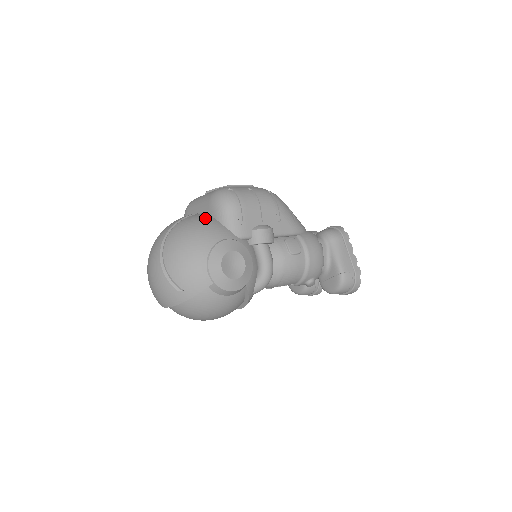
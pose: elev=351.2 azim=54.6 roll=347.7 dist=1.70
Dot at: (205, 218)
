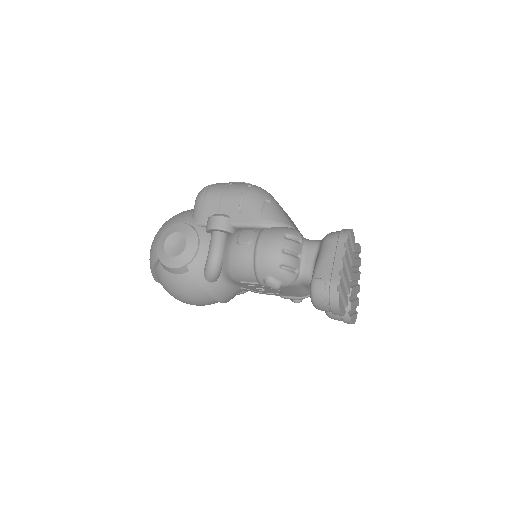
Dot at: occluded
